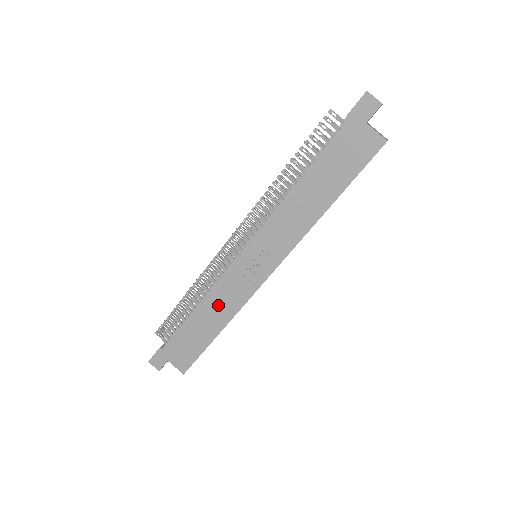
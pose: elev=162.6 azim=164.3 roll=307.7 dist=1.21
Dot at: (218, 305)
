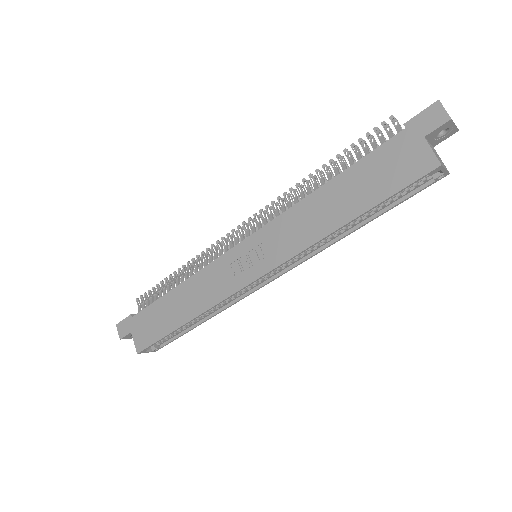
Dot at: (197, 292)
